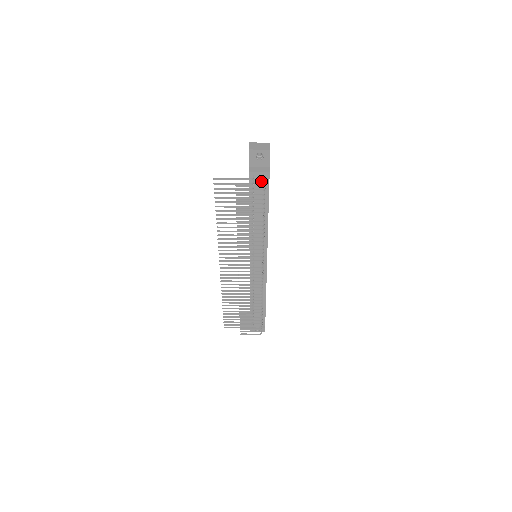
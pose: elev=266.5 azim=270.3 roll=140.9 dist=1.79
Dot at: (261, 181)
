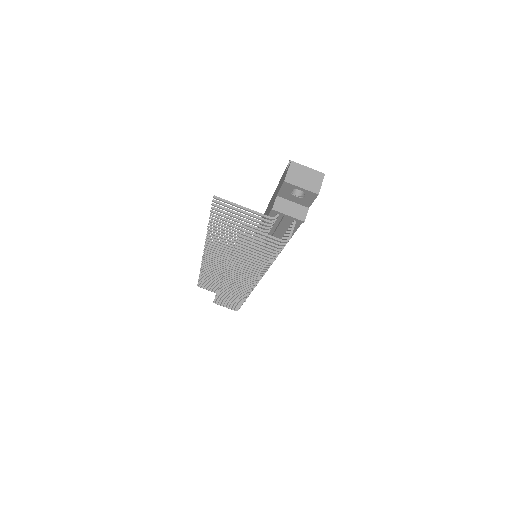
Dot at: occluded
